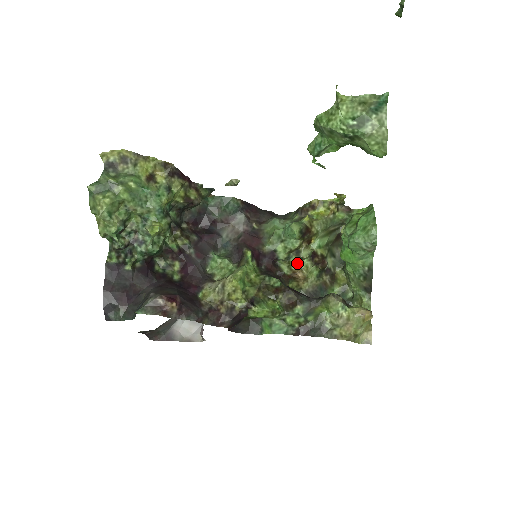
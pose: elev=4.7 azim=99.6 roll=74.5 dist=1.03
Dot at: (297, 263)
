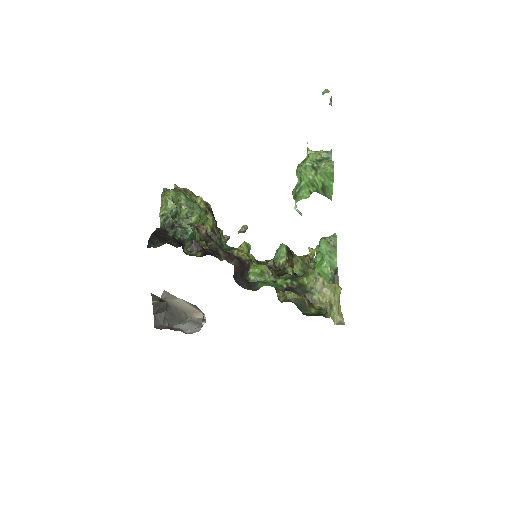
Dot at: occluded
